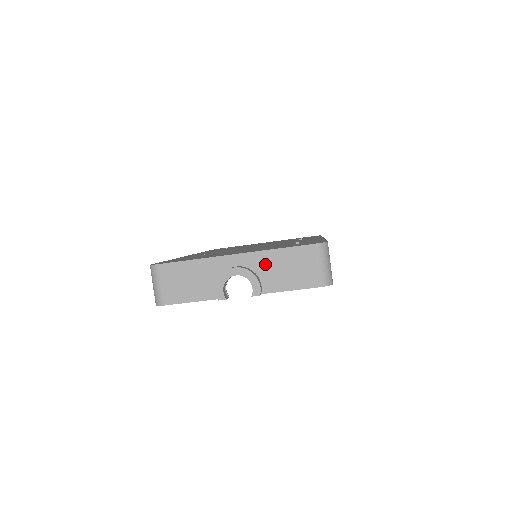
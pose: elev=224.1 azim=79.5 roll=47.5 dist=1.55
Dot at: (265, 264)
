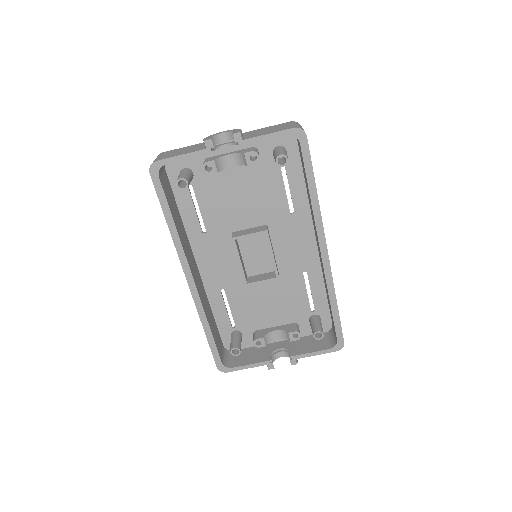
Dot at: (249, 134)
